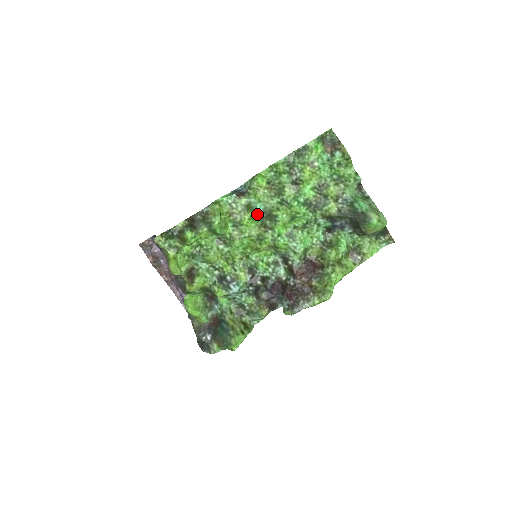
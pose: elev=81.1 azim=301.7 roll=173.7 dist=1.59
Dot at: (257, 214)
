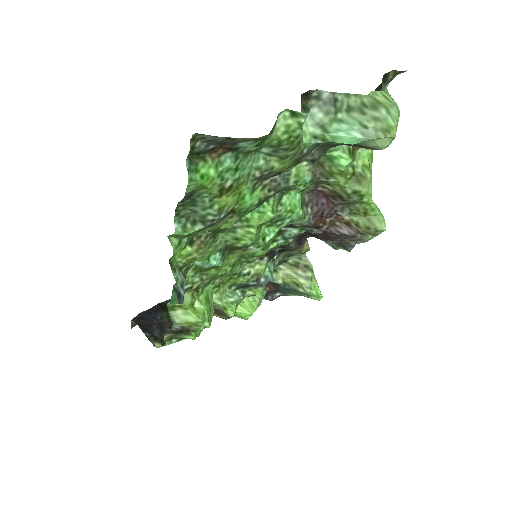
Dot at: (221, 264)
